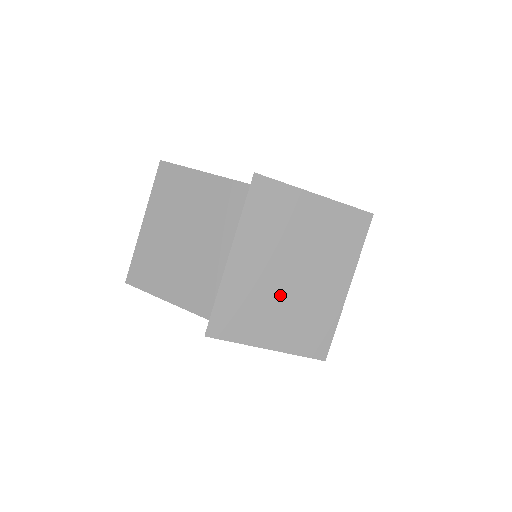
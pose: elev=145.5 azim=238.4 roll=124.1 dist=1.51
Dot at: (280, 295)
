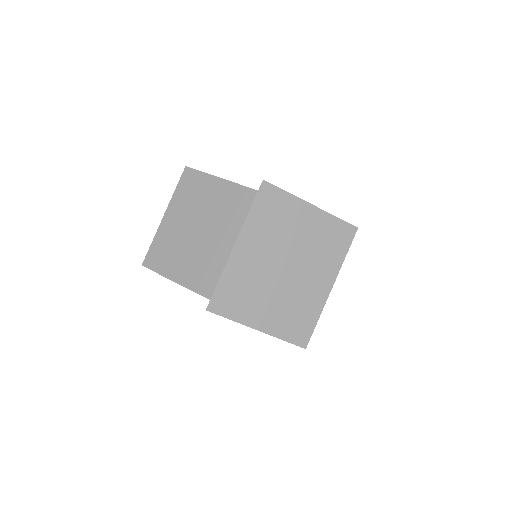
Dot at: (273, 285)
